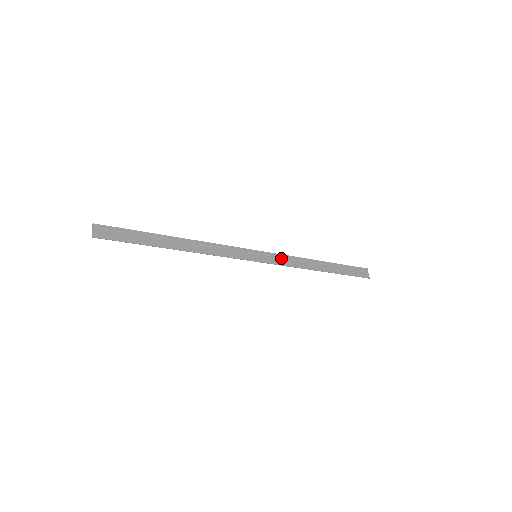
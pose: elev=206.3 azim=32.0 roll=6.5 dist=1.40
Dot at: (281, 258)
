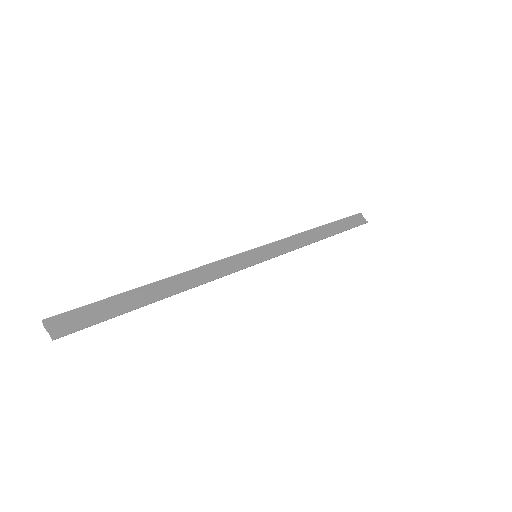
Dot at: (281, 245)
